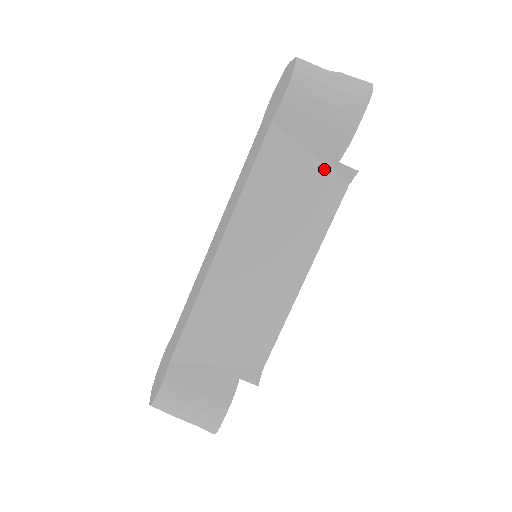
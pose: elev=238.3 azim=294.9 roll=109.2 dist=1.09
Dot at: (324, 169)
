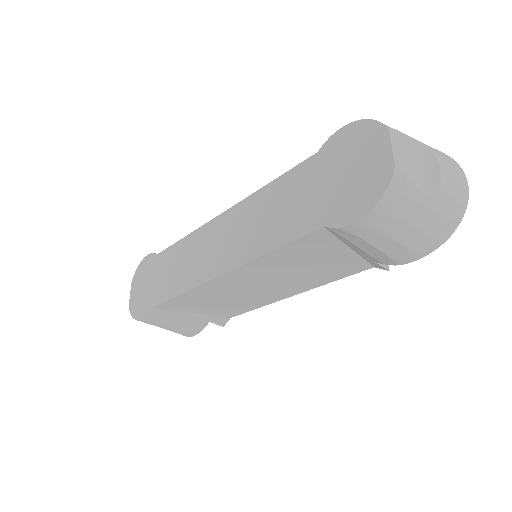
Dot at: (357, 257)
